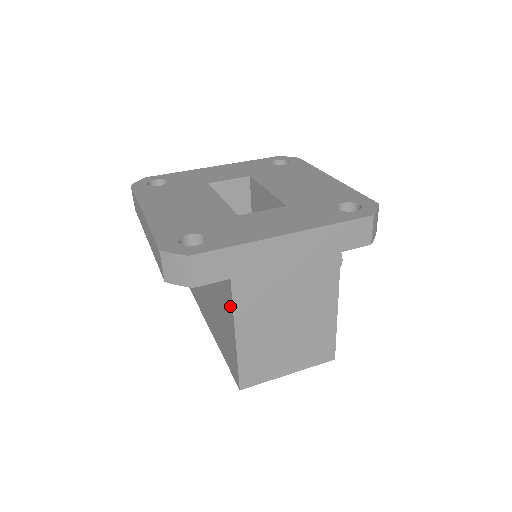
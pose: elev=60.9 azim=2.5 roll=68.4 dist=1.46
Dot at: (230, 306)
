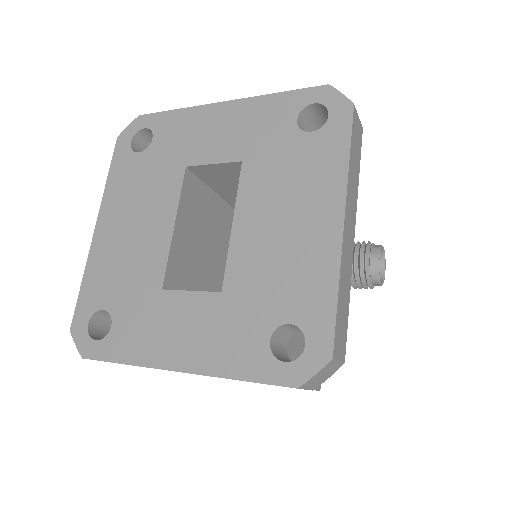
Dot at: occluded
